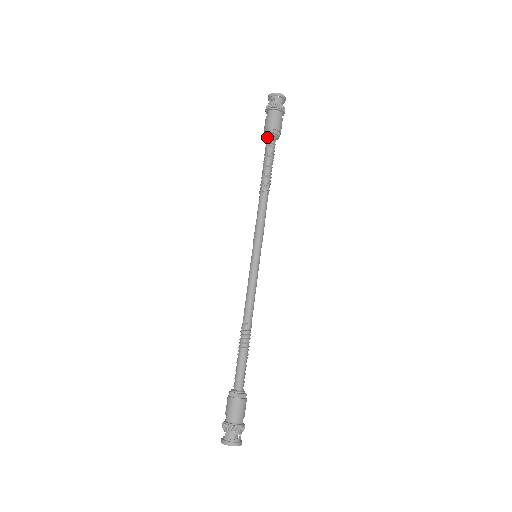
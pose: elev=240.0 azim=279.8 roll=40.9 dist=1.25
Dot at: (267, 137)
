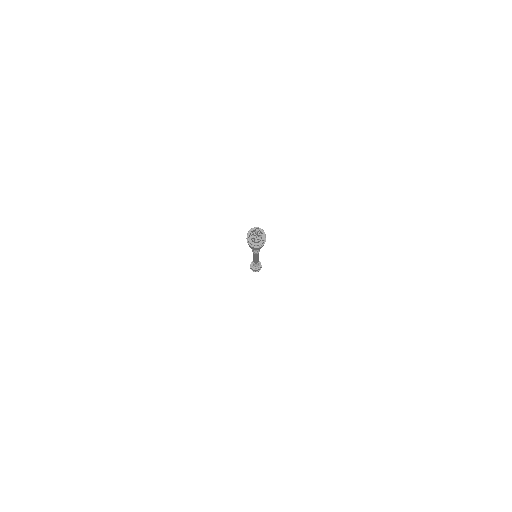
Dot at: occluded
